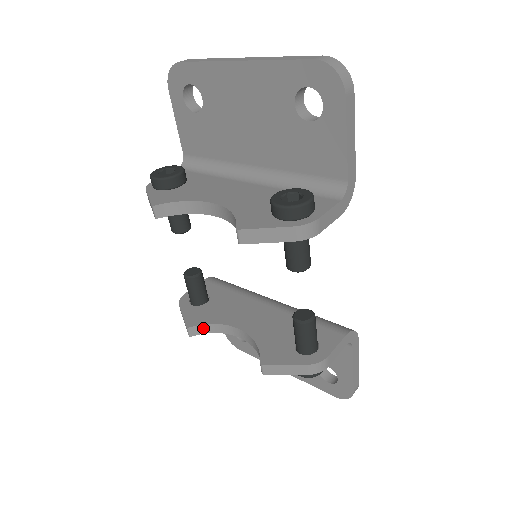
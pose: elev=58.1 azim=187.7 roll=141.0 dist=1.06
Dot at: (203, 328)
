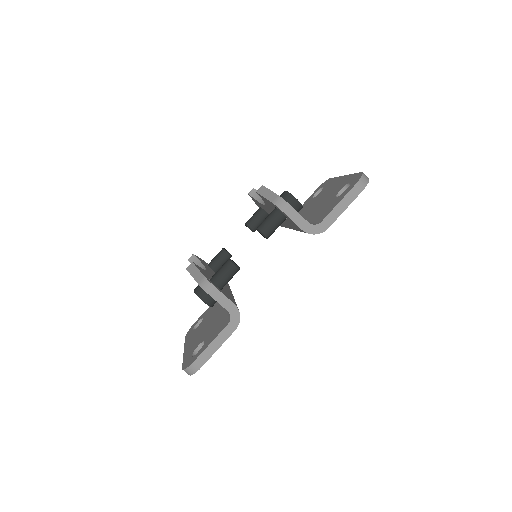
Dot at: (197, 262)
